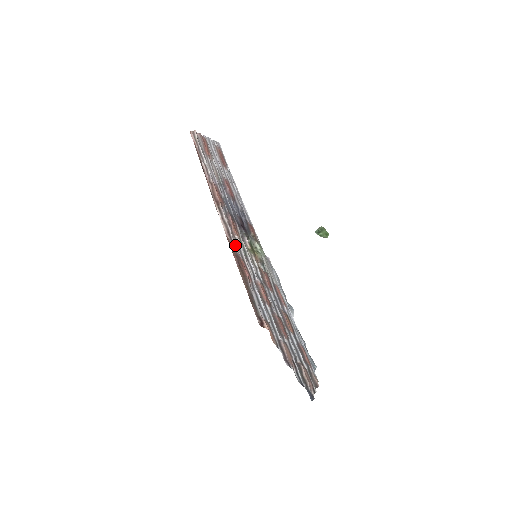
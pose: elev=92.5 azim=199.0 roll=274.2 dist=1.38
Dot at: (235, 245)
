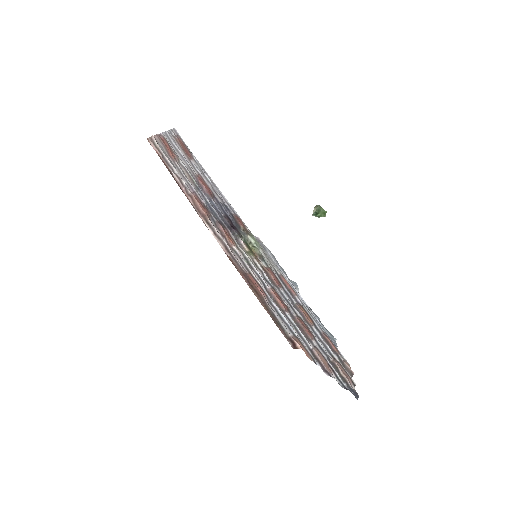
Dot at: (238, 261)
